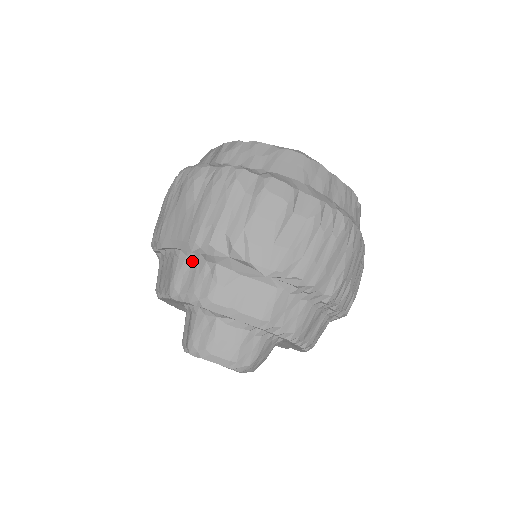
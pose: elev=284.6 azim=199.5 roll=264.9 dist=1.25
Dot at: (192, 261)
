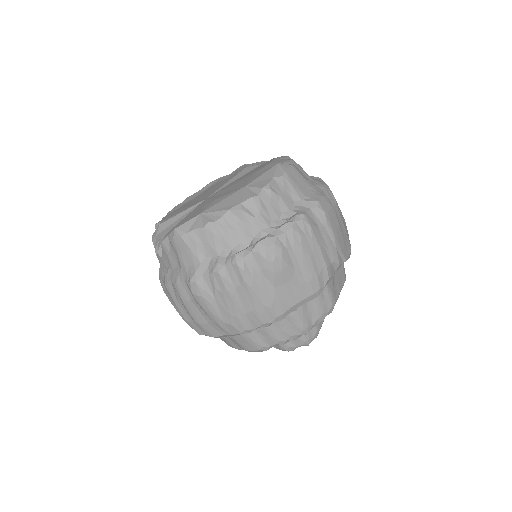
Dot at: occluded
